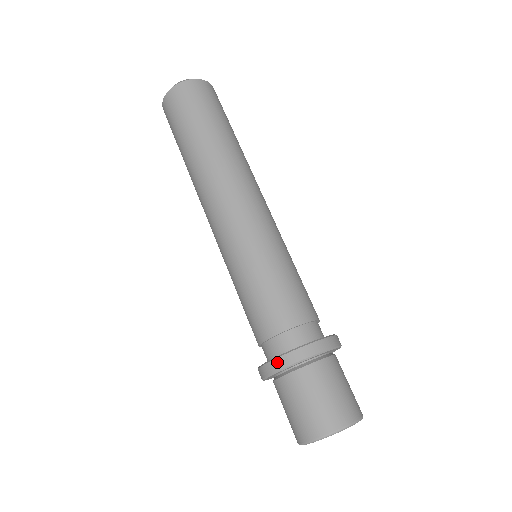
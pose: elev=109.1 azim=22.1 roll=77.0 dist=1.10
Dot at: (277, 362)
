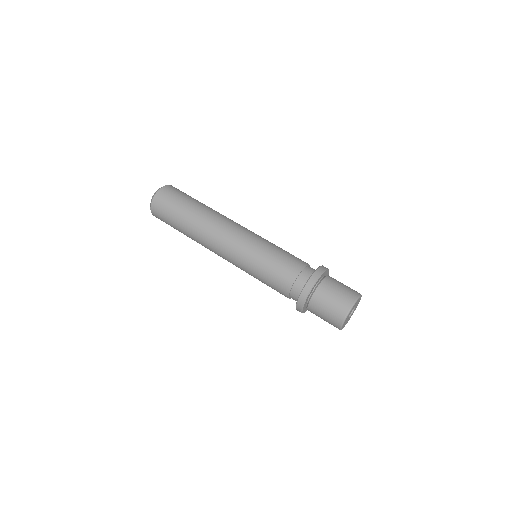
Dot at: (298, 306)
